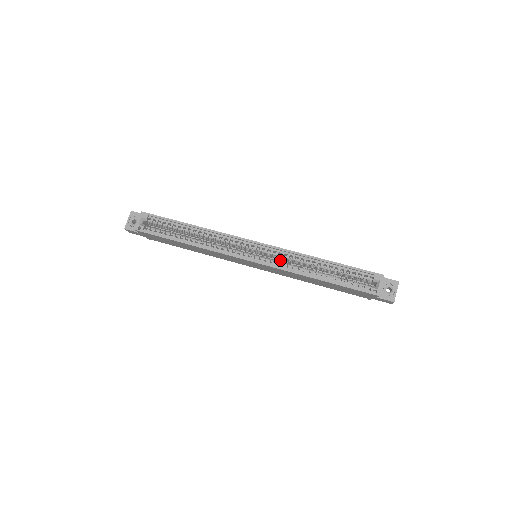
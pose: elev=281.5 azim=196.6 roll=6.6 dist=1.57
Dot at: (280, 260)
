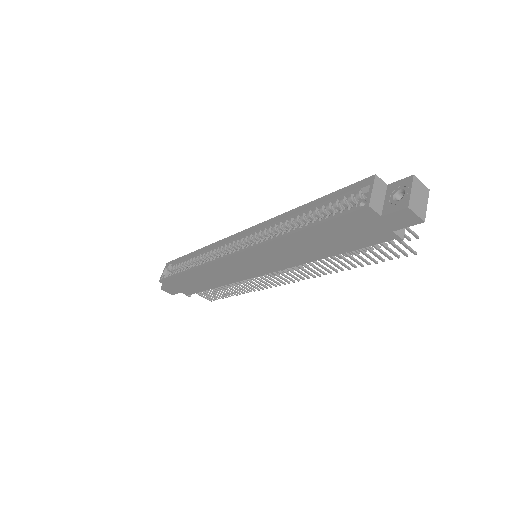
Dot at: occluded
